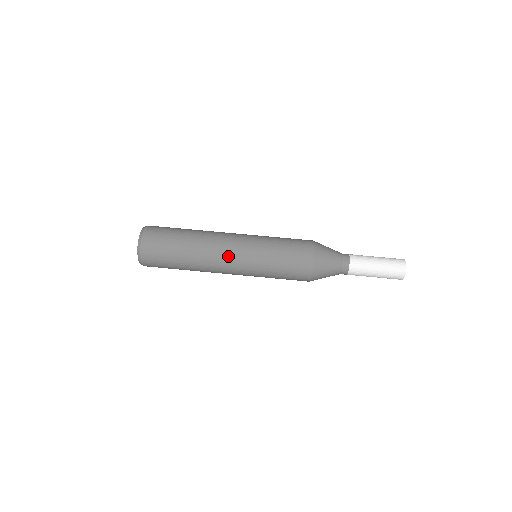
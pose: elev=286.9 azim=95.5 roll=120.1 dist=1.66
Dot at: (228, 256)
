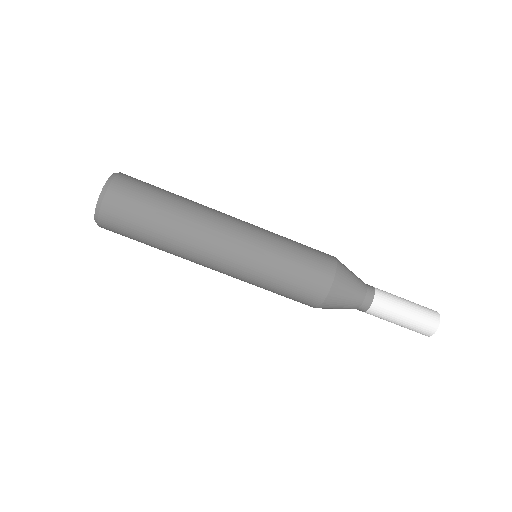
Dot at: (215, 266)
